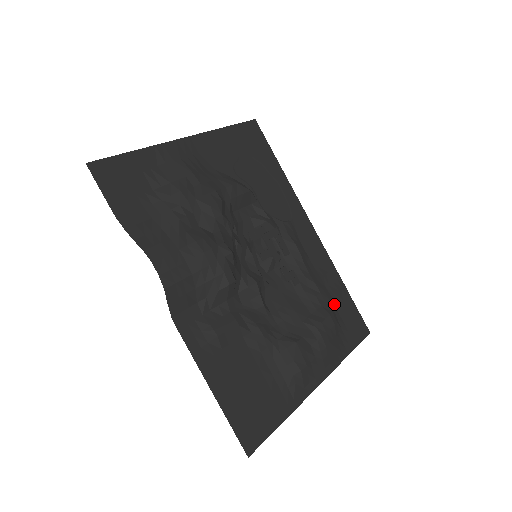
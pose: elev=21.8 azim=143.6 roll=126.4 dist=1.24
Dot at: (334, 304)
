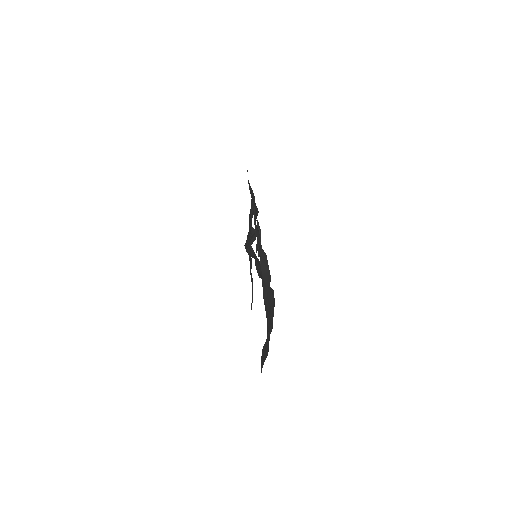
Dot at: occluded
